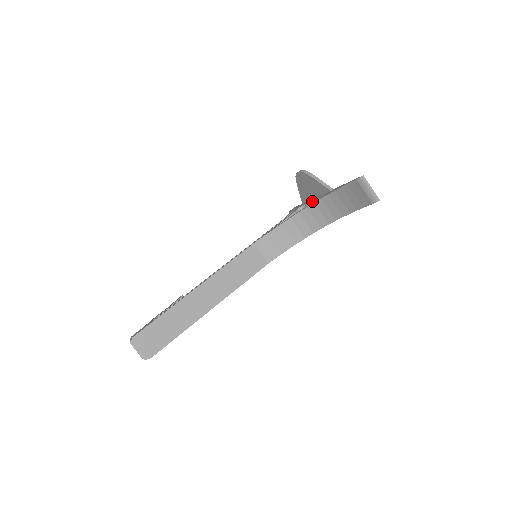
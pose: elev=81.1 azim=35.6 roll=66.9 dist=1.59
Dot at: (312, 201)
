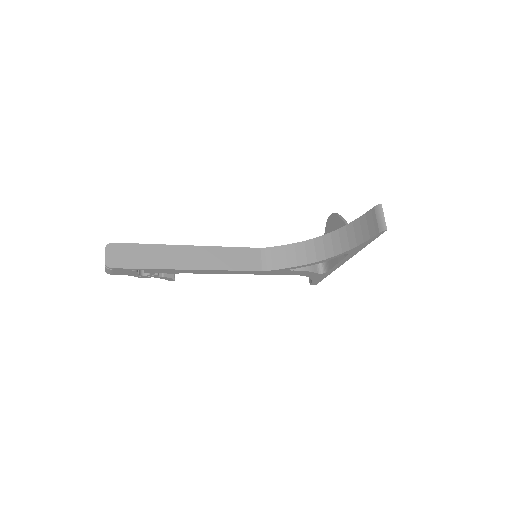
Dot at: occluded
